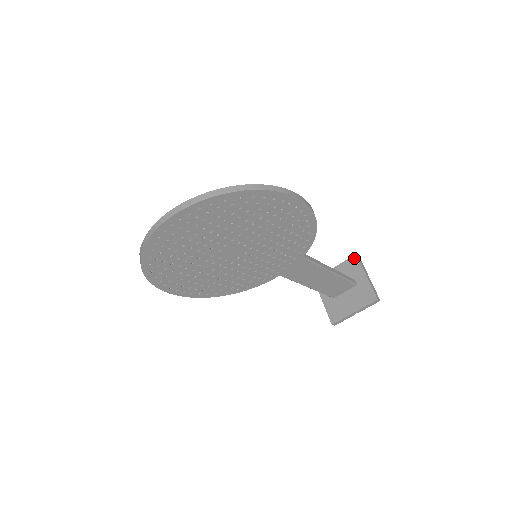
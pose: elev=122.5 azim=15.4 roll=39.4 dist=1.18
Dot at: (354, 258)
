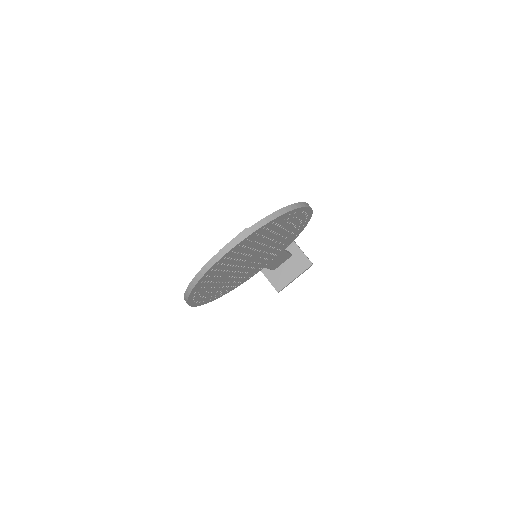
Dot at: occluded
